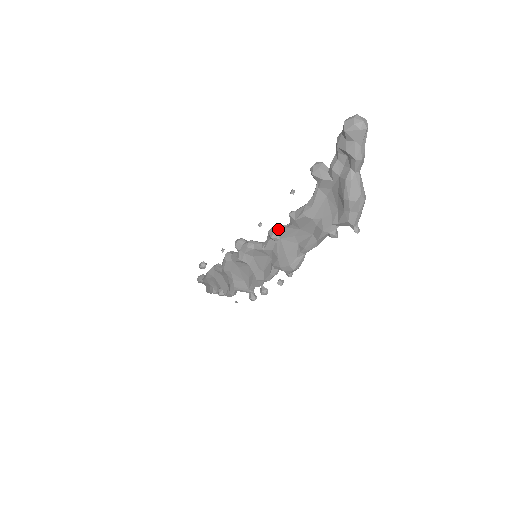
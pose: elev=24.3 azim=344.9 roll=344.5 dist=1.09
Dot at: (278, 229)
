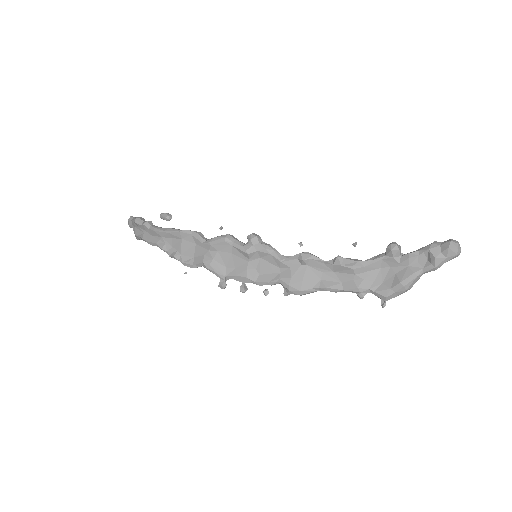
Dot at: (314, 258)
